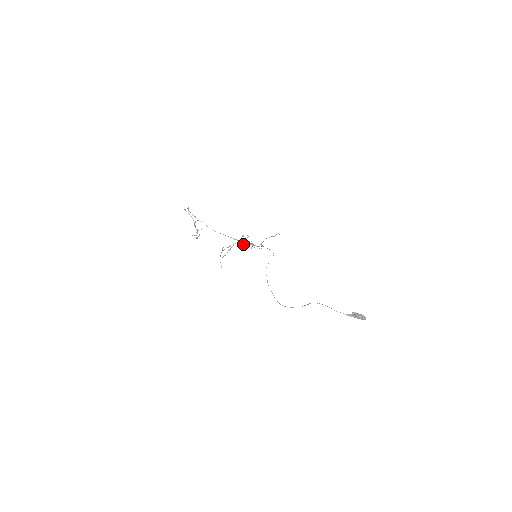
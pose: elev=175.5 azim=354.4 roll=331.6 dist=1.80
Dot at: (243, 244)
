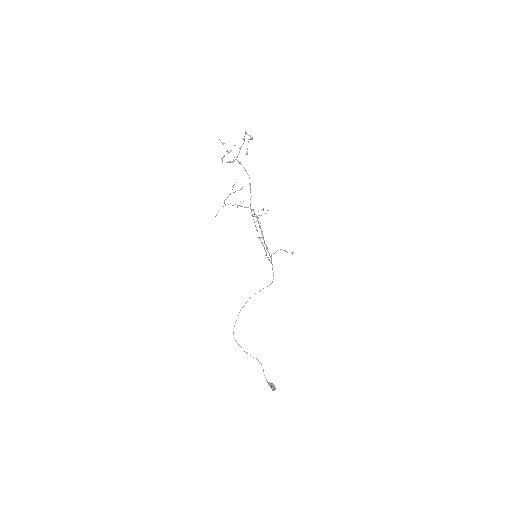
Dot at: occluded
